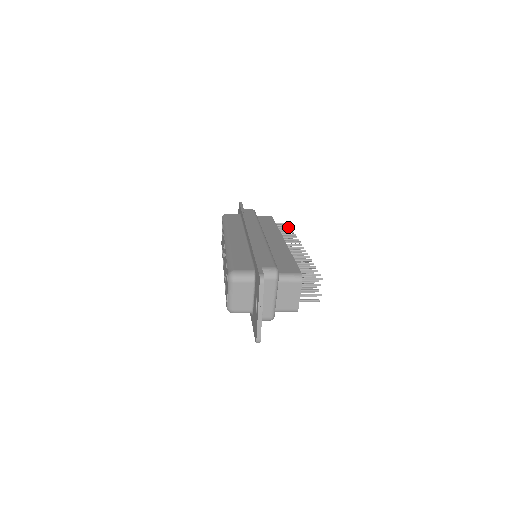
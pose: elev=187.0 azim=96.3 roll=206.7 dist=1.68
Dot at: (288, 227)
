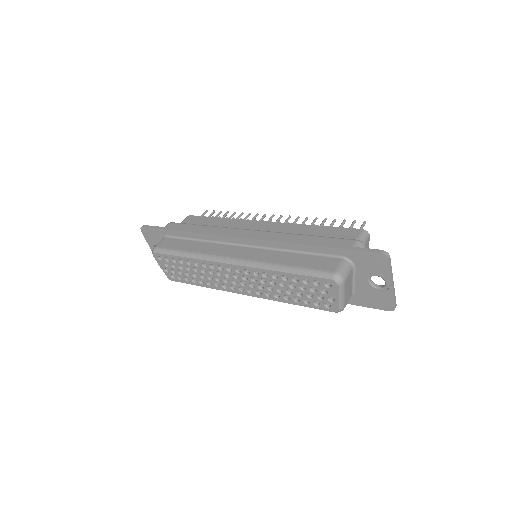
Dot at: (219, 213)
